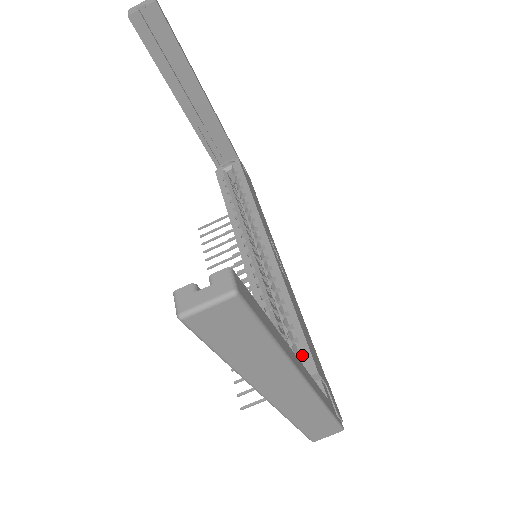
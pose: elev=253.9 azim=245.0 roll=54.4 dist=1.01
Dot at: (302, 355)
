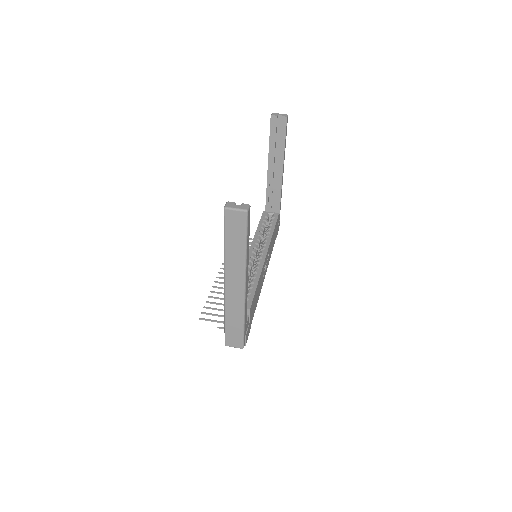
Dot at: occluded
